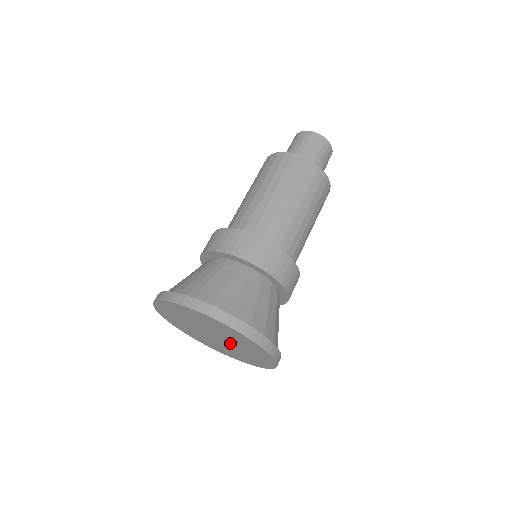
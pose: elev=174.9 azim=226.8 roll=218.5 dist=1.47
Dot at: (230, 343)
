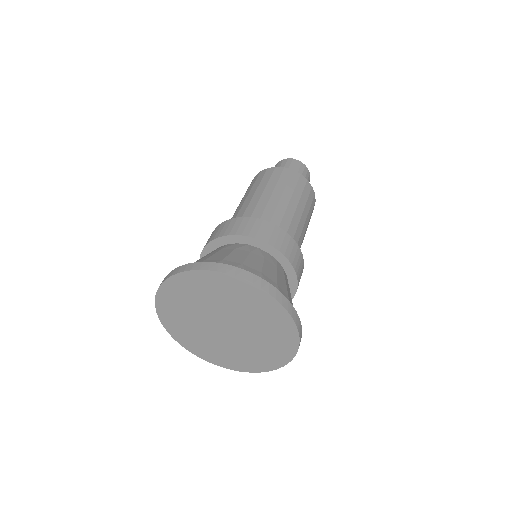
Dot at: (243, 327)
